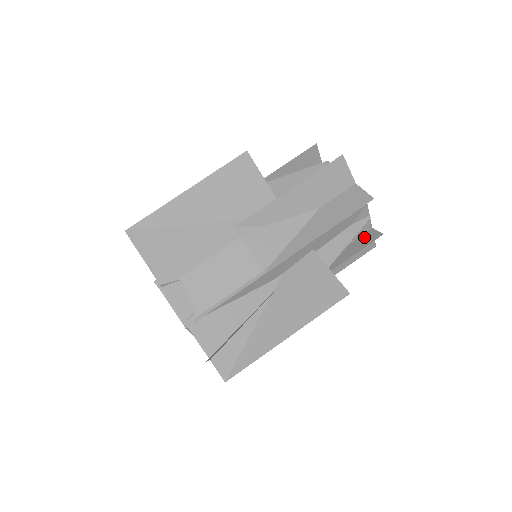
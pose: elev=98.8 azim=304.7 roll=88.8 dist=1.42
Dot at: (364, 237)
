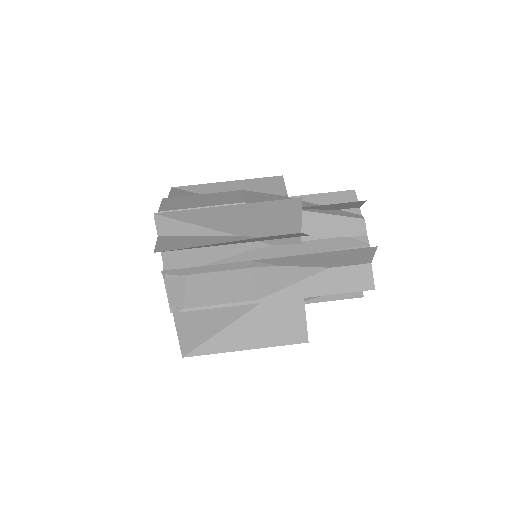
Dot at: occluded
